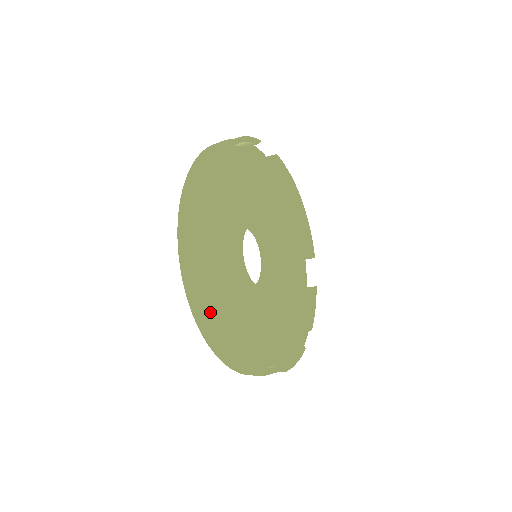
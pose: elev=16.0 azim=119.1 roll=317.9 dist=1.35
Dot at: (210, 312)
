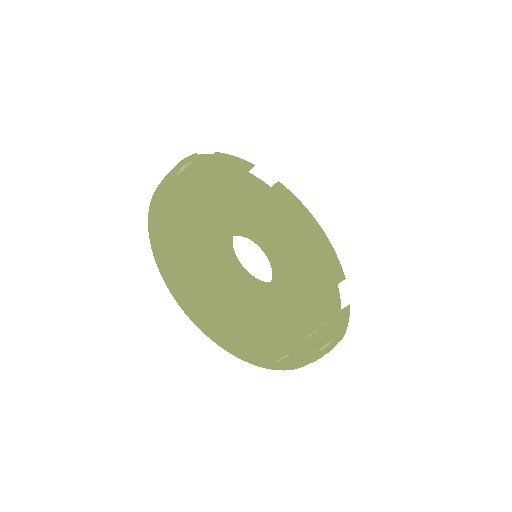
Dot at: (170, 260)
